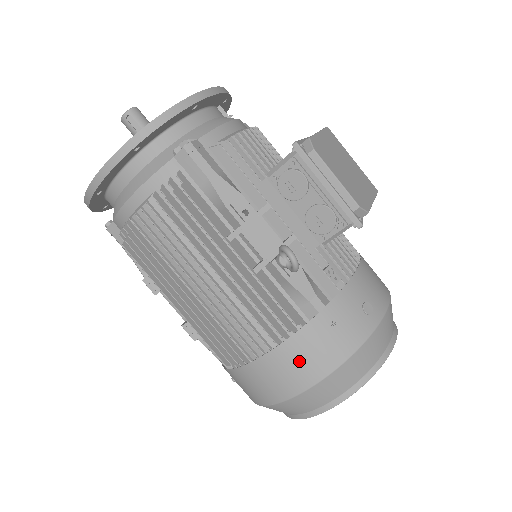
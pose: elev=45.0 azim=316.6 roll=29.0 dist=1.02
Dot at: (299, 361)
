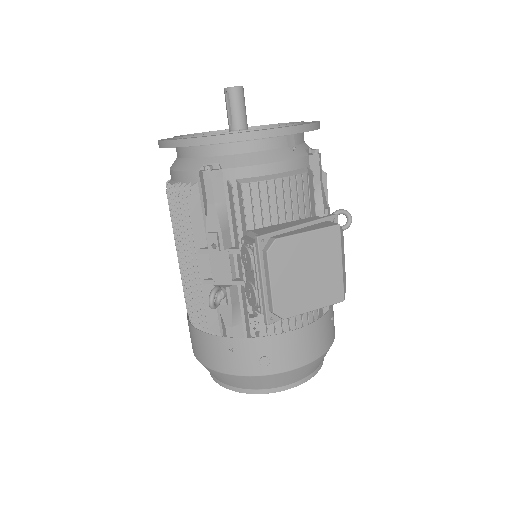
Dot at: (202, 347)
